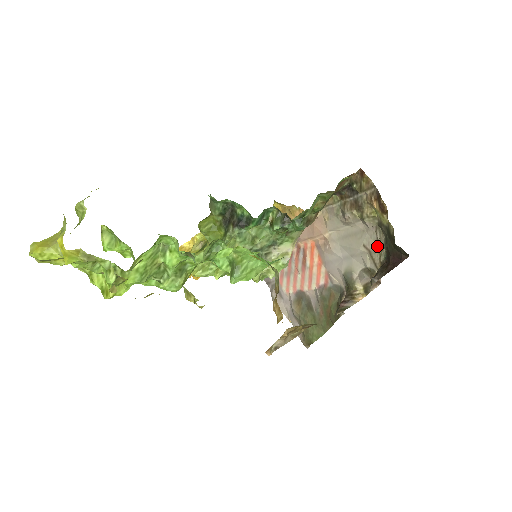
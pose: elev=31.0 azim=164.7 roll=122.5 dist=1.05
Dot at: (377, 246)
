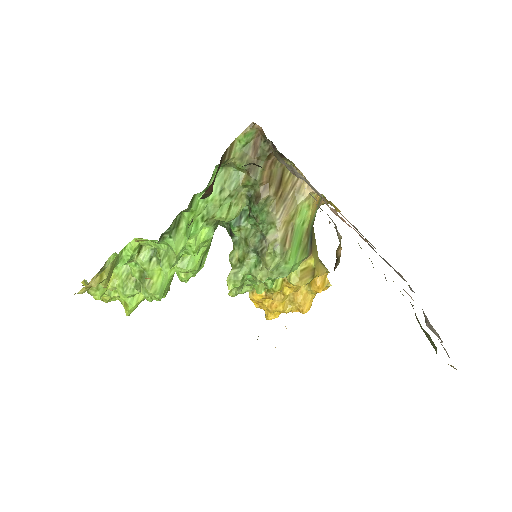
Dot at: occluded
